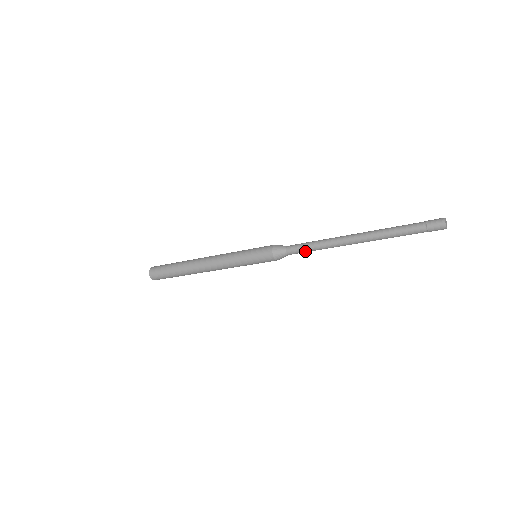
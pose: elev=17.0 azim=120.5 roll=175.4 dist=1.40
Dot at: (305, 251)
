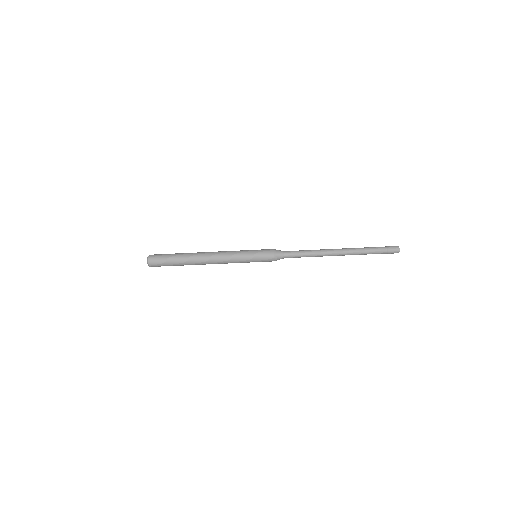
Dot at: (299, 255)
